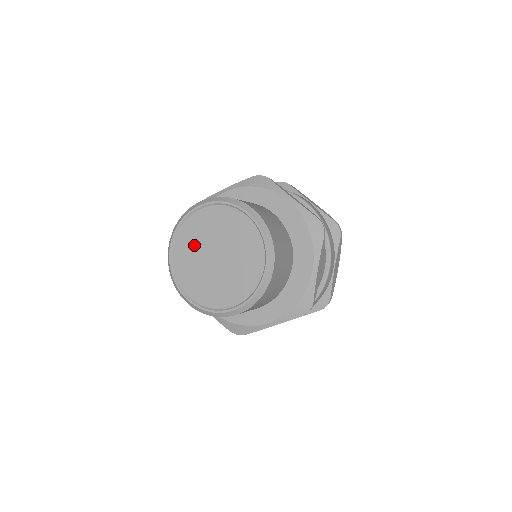
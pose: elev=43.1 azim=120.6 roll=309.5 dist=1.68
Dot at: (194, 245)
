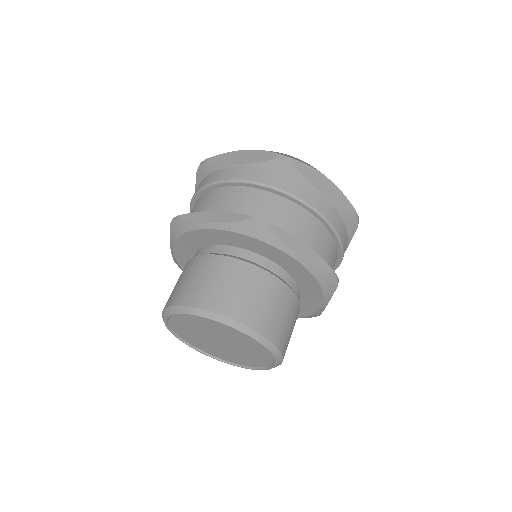
Dot at: (192, 329)
